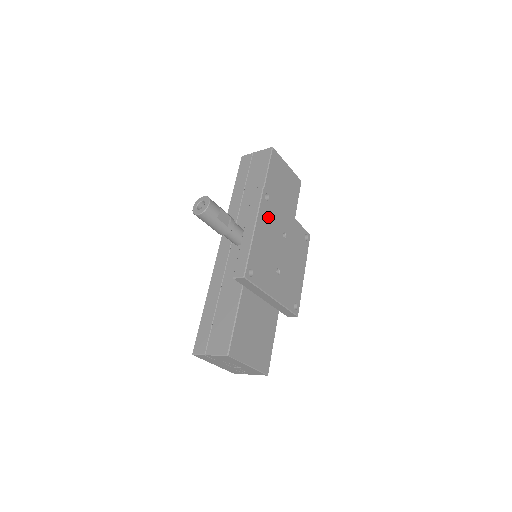
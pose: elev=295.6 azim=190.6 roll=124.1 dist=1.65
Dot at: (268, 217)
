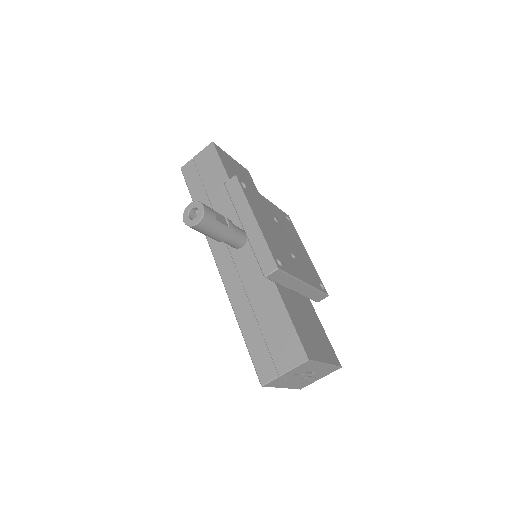
Dot at: (256, 204)
